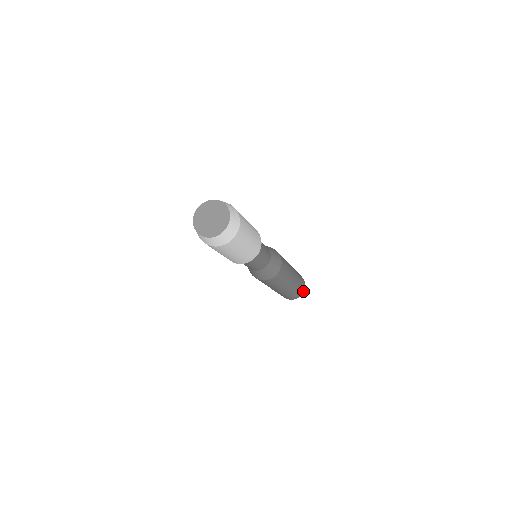
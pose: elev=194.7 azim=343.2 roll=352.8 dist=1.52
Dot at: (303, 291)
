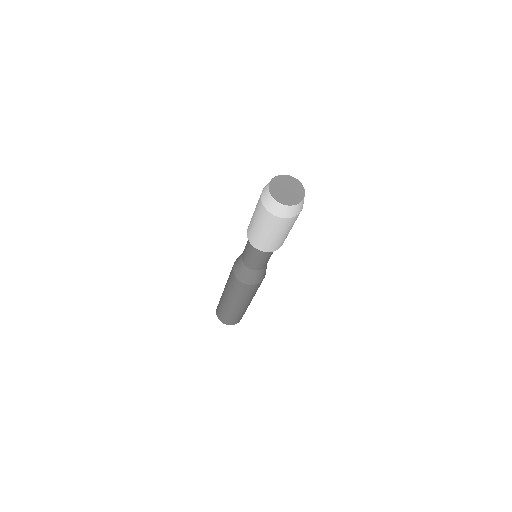
Dot at: occluded
